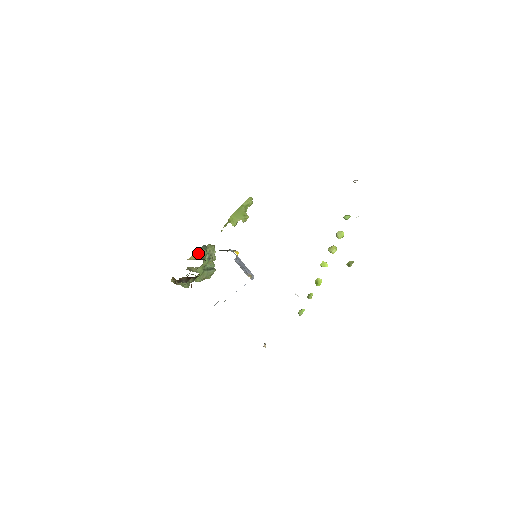
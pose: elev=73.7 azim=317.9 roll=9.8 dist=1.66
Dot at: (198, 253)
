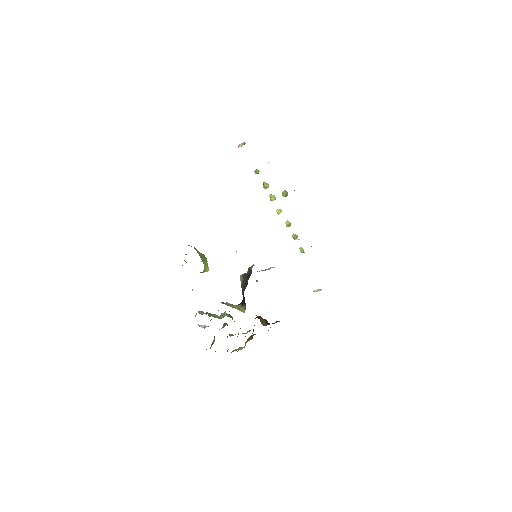
Dot at: (232, 307)
